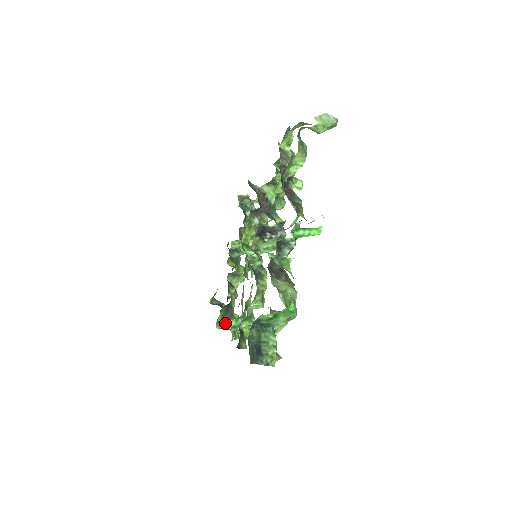
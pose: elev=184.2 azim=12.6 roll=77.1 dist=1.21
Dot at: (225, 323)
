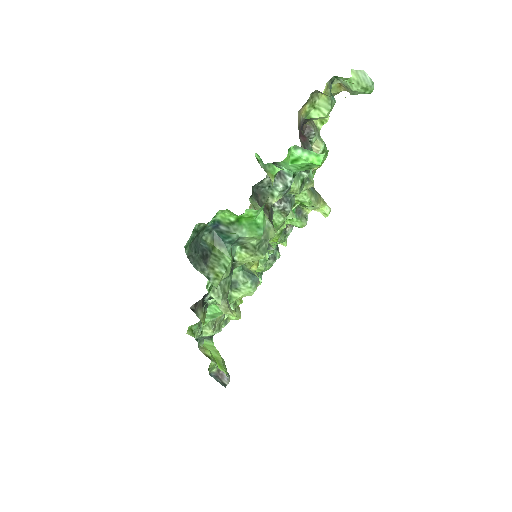
Dot at: occluded
